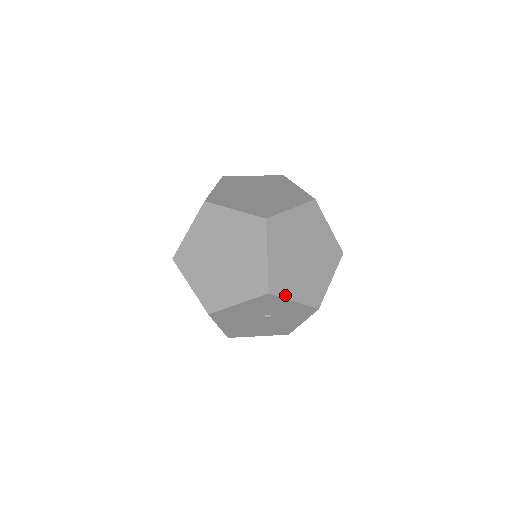
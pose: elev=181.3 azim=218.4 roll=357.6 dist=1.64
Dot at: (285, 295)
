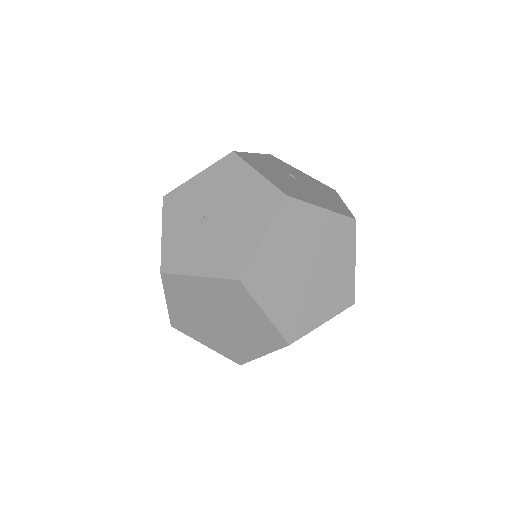
Dot at: occluded
